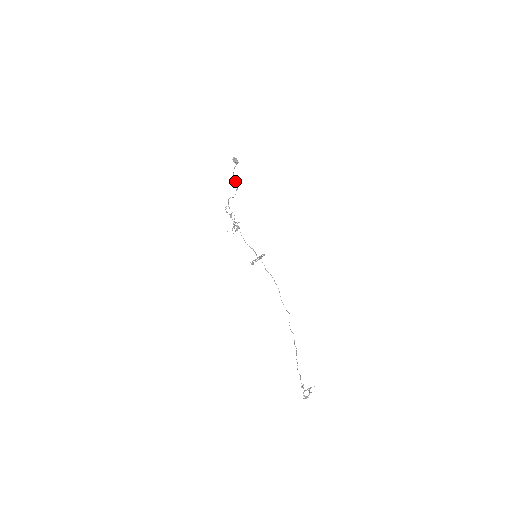
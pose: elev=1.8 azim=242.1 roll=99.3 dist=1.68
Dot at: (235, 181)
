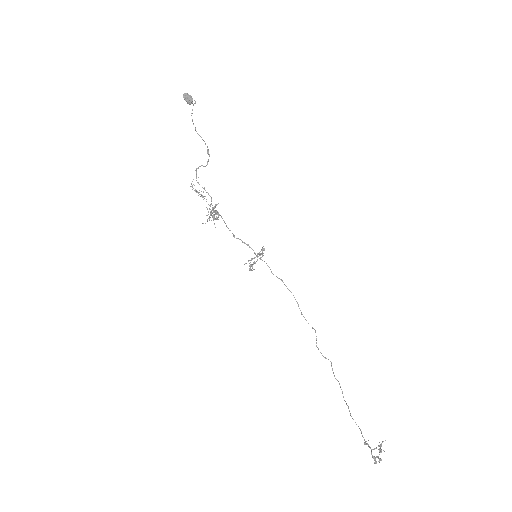
Dot at: (200, 136)
